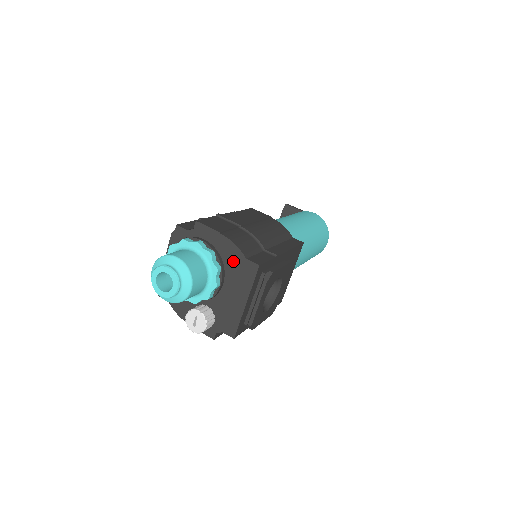
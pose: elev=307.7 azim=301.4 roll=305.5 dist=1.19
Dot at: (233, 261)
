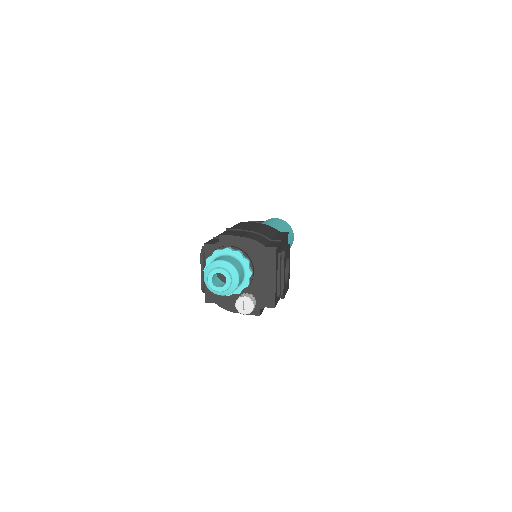
Dot at: (256, 252)
